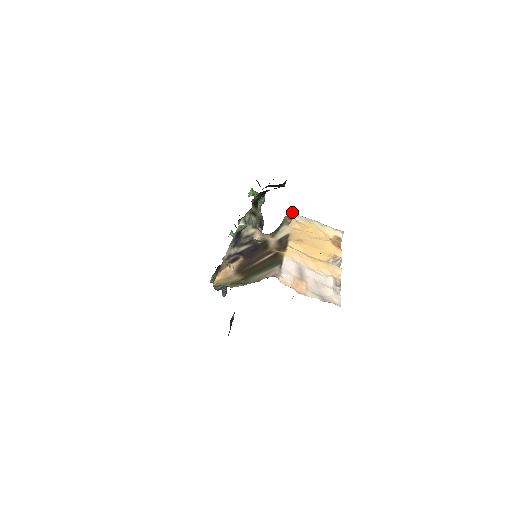
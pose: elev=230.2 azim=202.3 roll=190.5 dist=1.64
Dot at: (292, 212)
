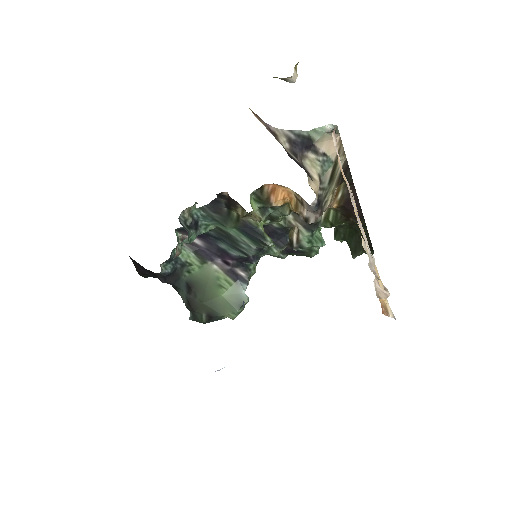
Dot at: occluded
